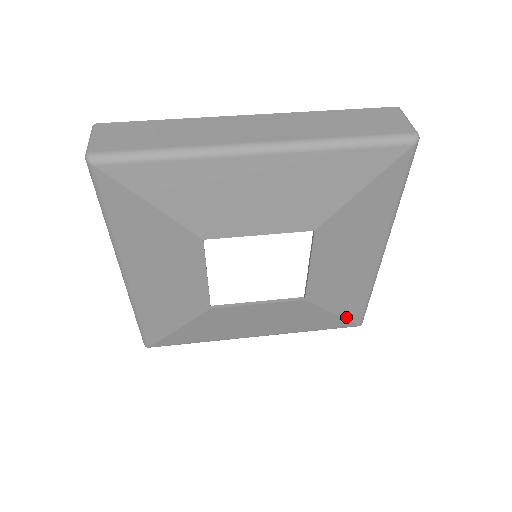
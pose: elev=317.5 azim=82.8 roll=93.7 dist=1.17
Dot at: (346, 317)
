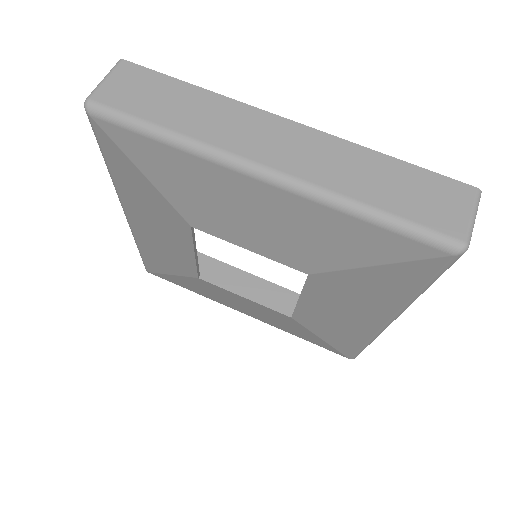
Dot at: (336, 347)
